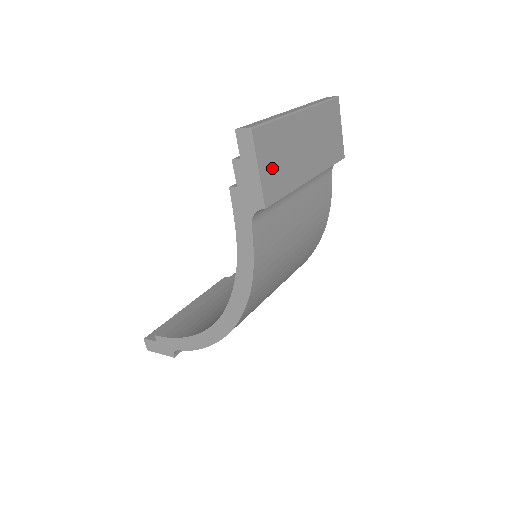
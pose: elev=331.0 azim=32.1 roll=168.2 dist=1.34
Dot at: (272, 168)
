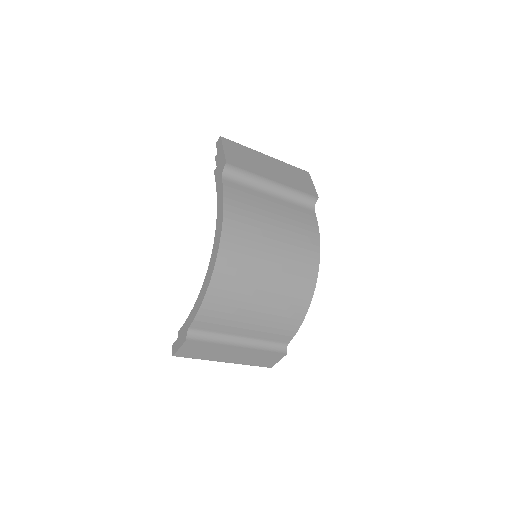
Dot at: (236, 155)
